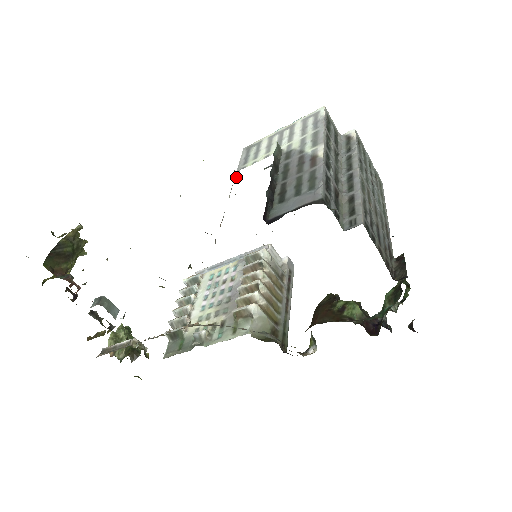
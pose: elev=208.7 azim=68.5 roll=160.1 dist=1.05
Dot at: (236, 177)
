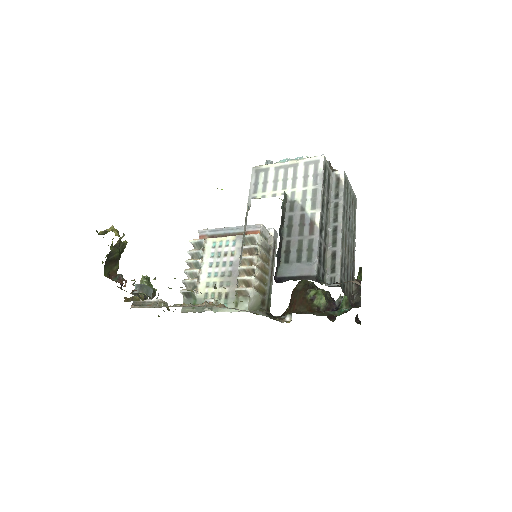
Dot at: occluded
